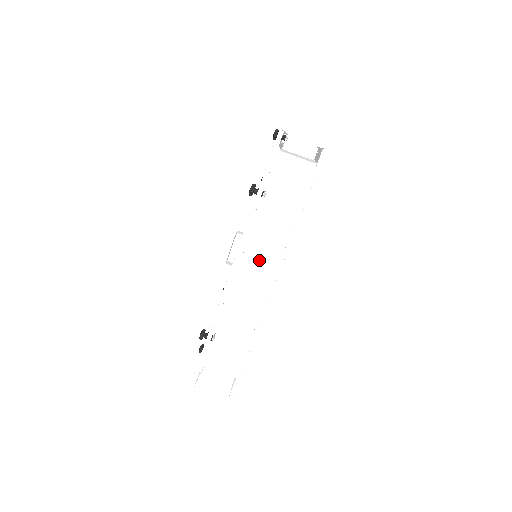
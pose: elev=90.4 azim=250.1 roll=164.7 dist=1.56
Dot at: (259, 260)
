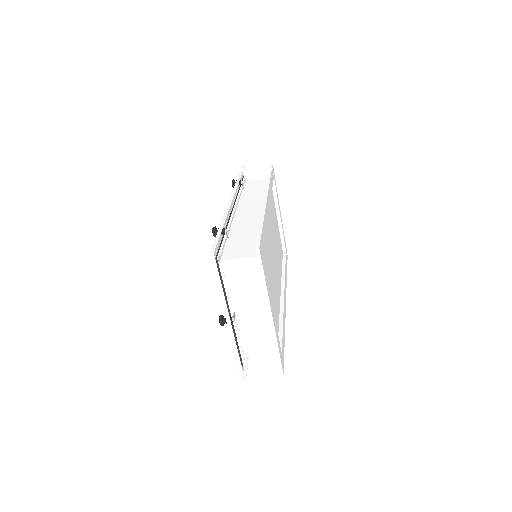
Dot at: occluded
